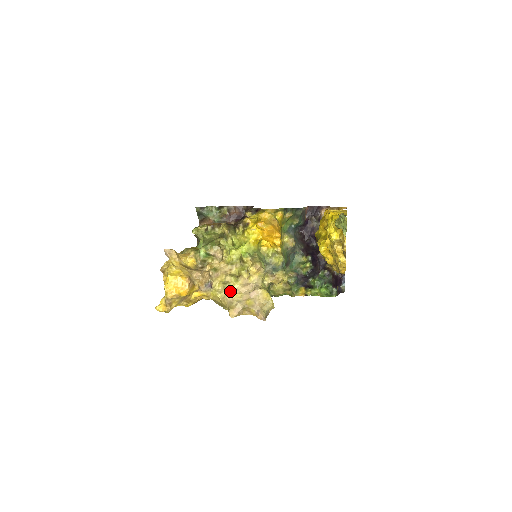
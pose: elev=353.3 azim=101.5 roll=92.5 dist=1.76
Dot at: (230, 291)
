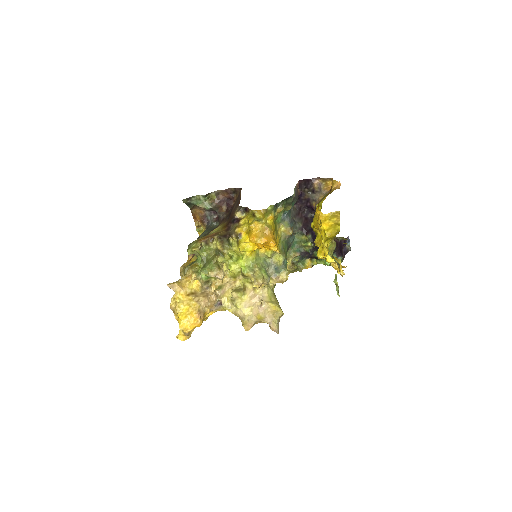
Dot at: (239, 307)
